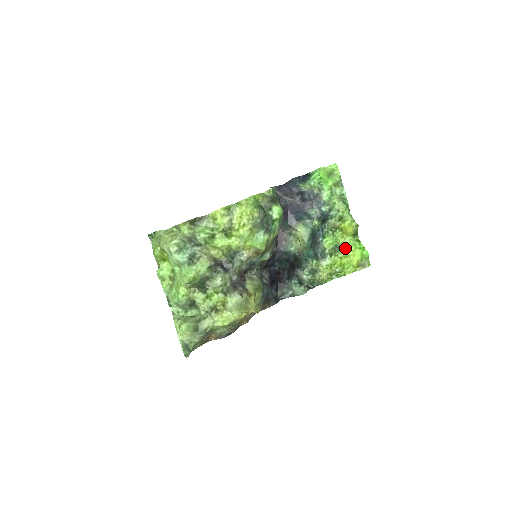
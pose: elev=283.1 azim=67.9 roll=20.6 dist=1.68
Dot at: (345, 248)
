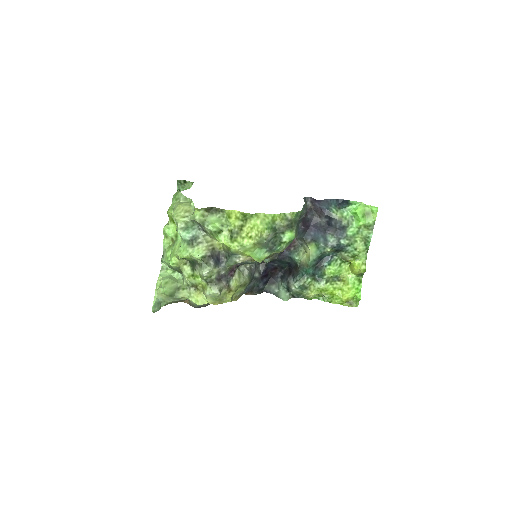
Dot at: (344, 281)
